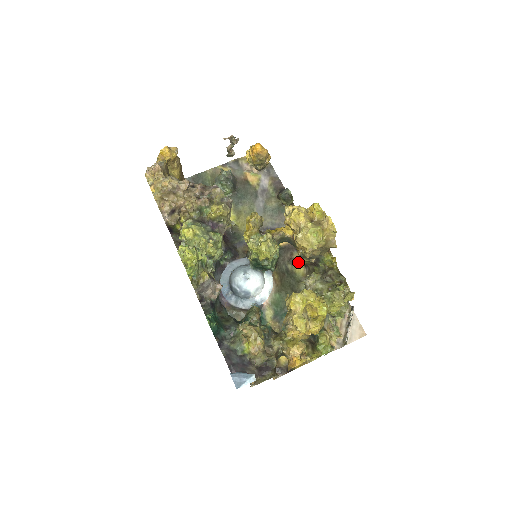
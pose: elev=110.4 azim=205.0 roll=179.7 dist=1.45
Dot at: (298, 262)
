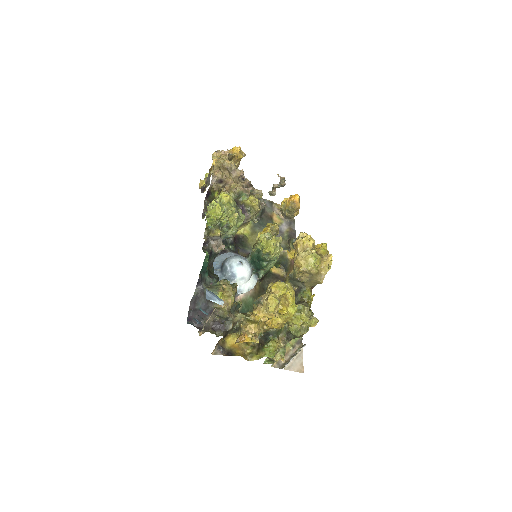
Dot at: occluded
